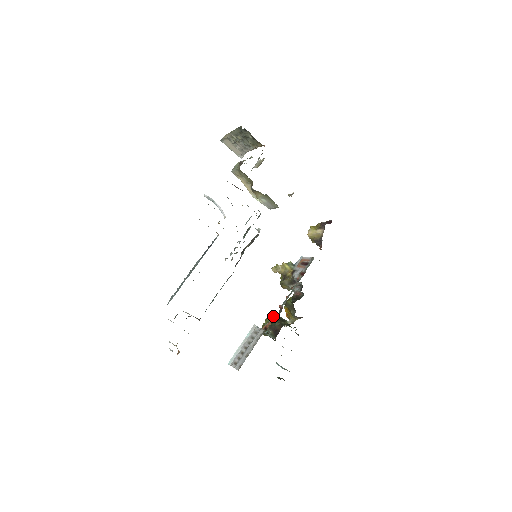
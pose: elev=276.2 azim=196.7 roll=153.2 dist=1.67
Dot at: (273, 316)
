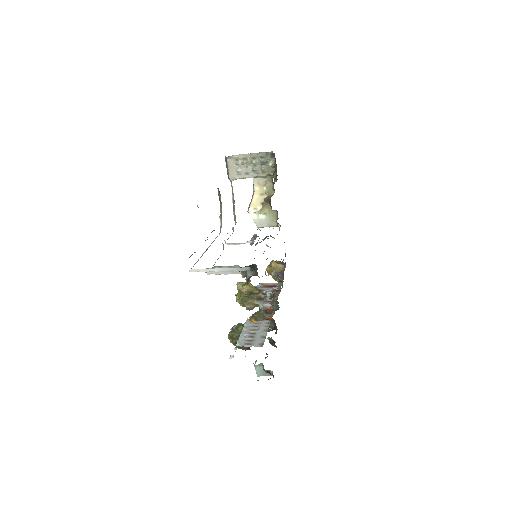
Dot at: occluded
